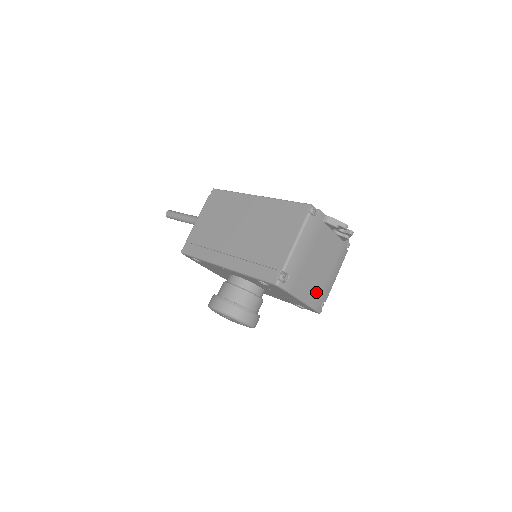
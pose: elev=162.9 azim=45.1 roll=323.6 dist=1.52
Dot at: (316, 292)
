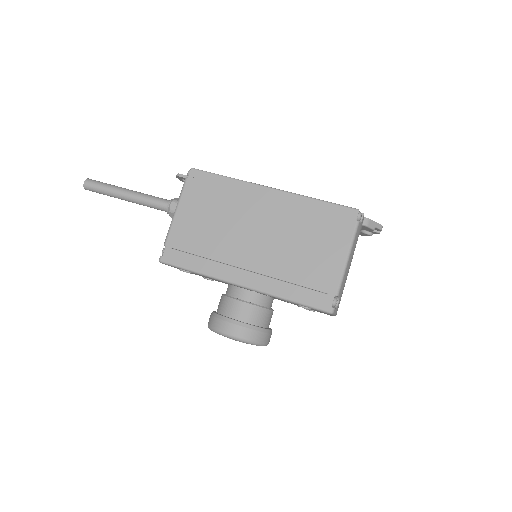
Dot at: occluded
